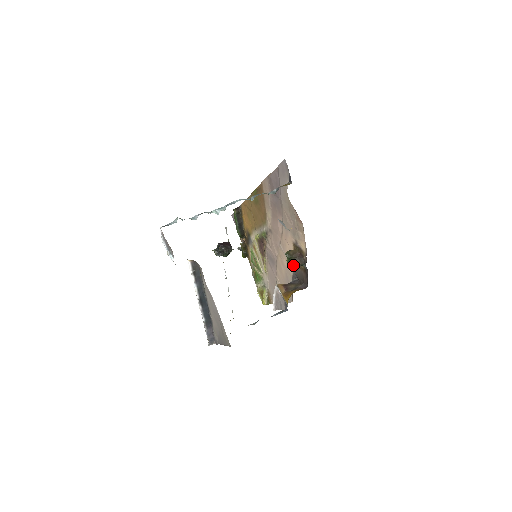
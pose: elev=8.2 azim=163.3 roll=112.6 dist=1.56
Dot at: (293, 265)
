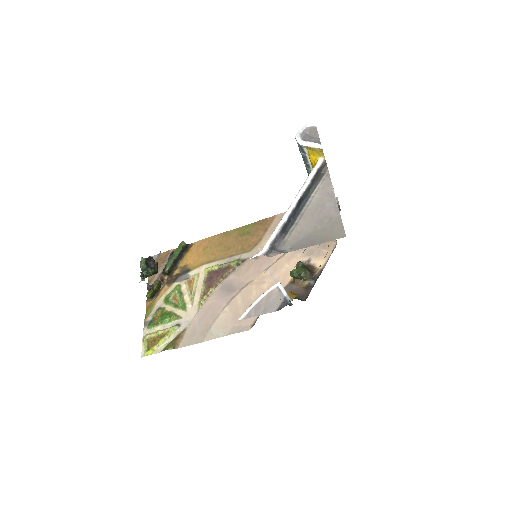
Dot at: (305, 273)
